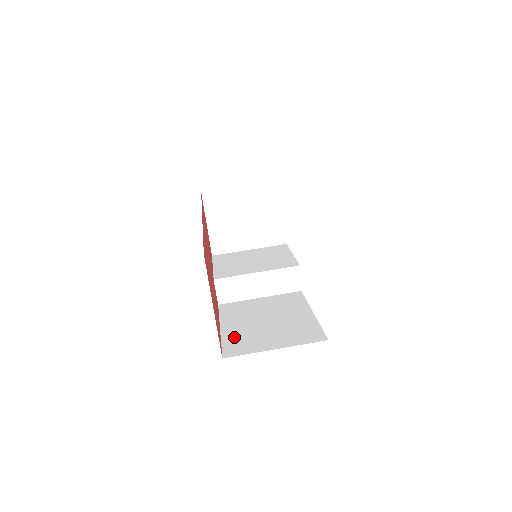
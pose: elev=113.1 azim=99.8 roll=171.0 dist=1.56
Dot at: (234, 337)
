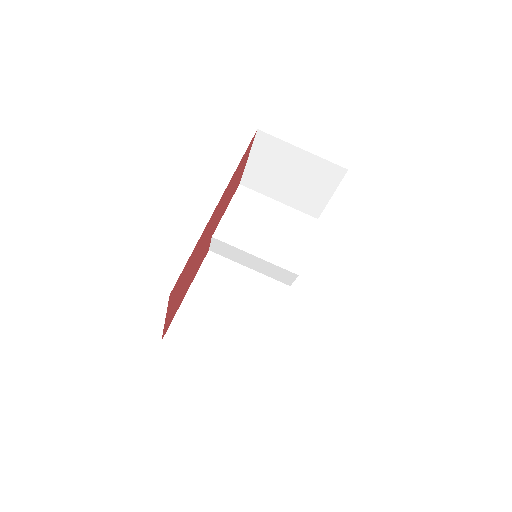
Dot at: (189, 317)
